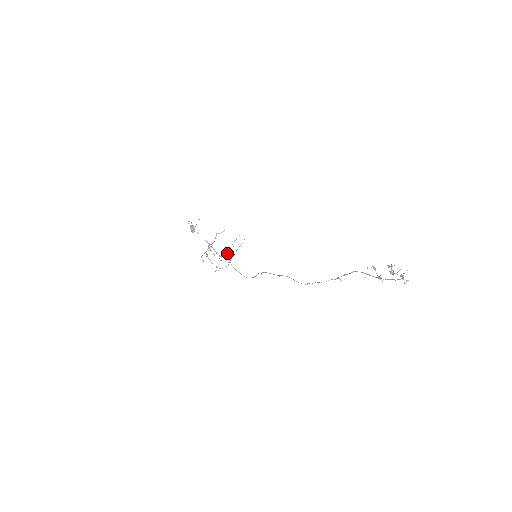
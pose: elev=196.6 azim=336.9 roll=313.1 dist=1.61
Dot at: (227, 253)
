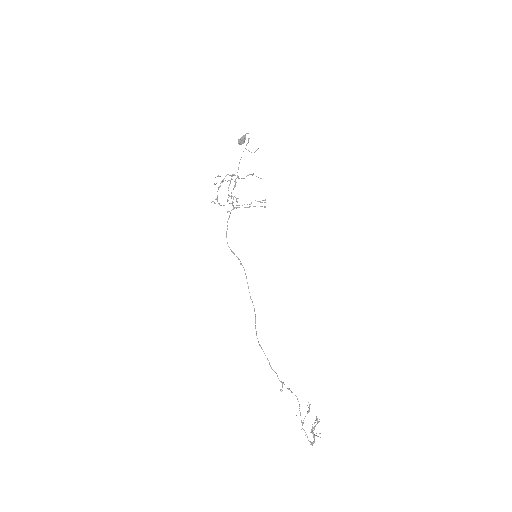
Dot at: occluded
